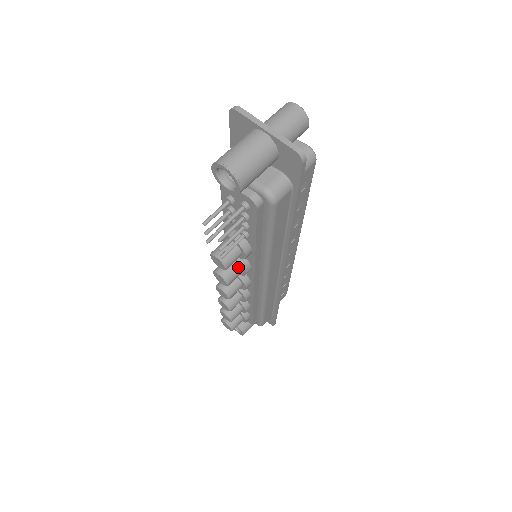
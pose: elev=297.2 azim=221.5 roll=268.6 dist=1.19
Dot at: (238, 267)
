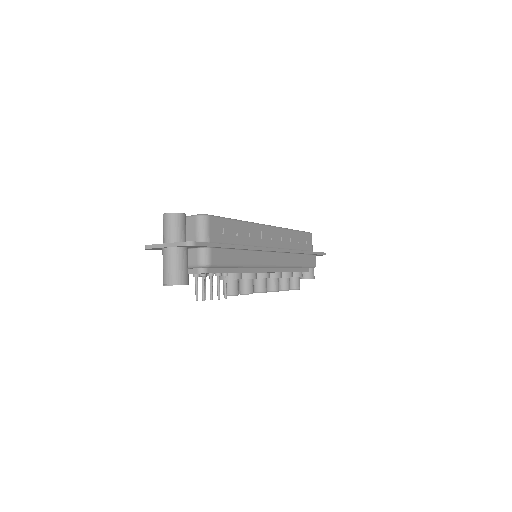
Dot at: (247, 281)
